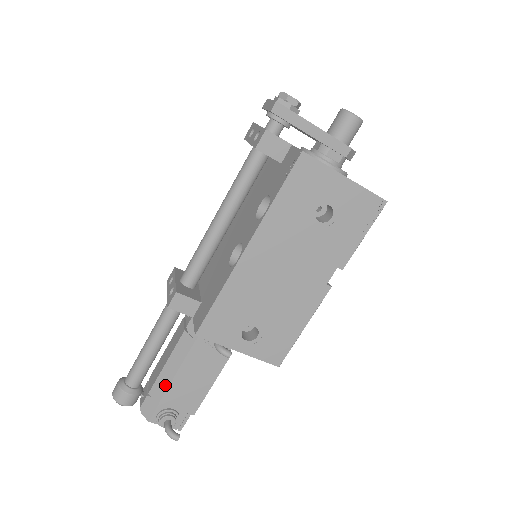
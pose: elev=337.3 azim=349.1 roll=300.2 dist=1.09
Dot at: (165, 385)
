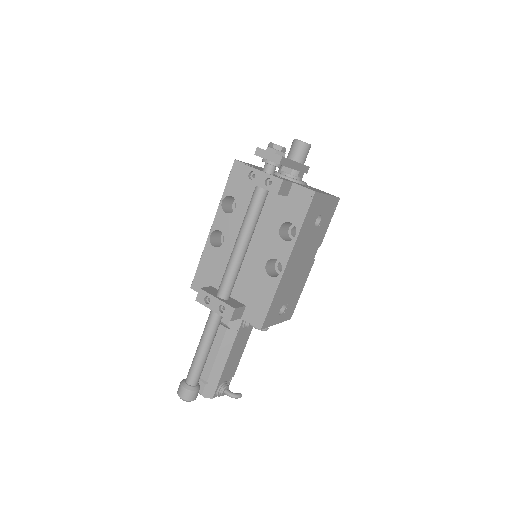
Dot at: (220, 370)
